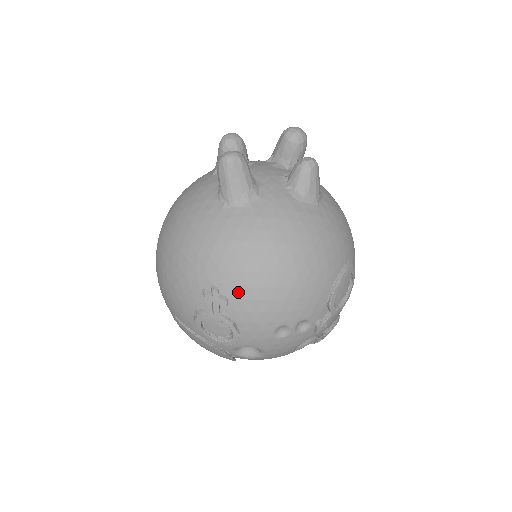
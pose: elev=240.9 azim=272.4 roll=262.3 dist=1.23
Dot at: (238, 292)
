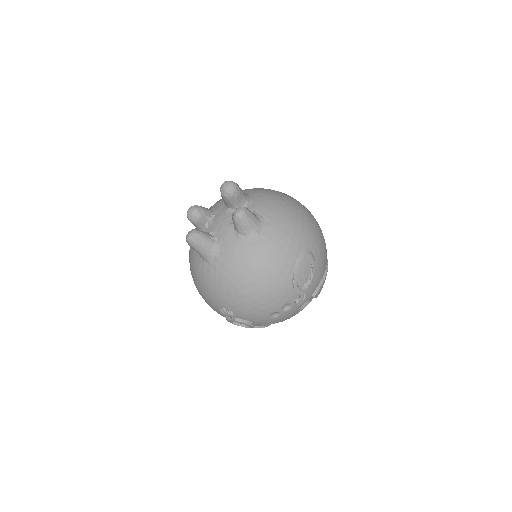
Dot at: (235, 308)
